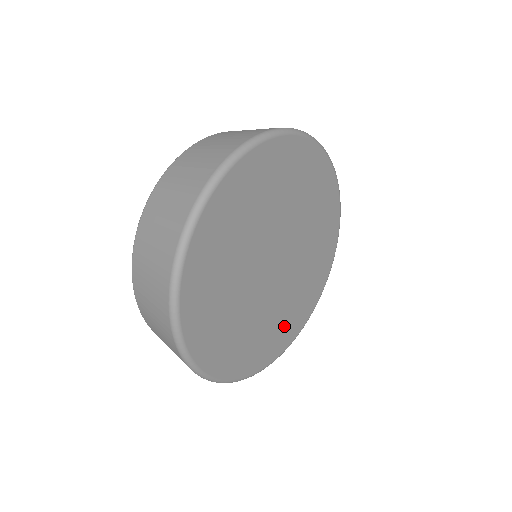
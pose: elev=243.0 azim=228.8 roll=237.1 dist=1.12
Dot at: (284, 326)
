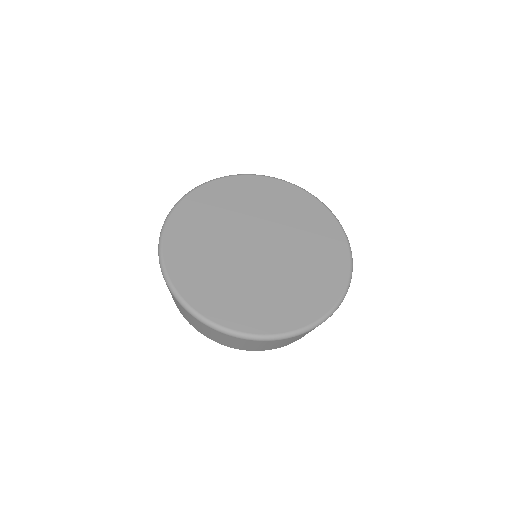
Dot at: (308, 292)
